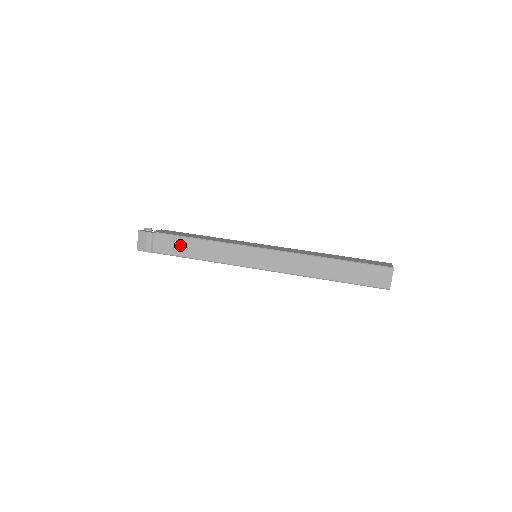
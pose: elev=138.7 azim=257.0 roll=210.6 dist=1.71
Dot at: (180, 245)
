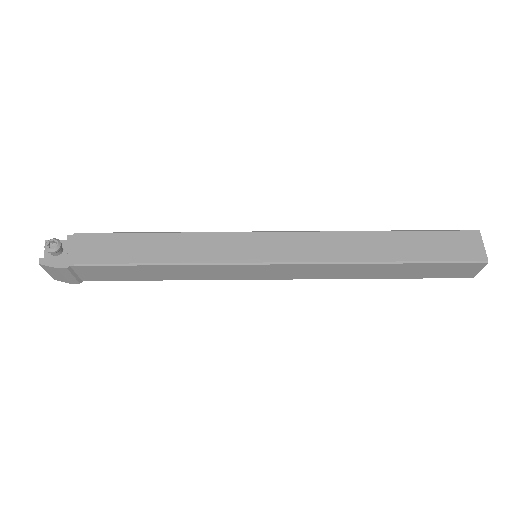
Dot at: (125, 272)
